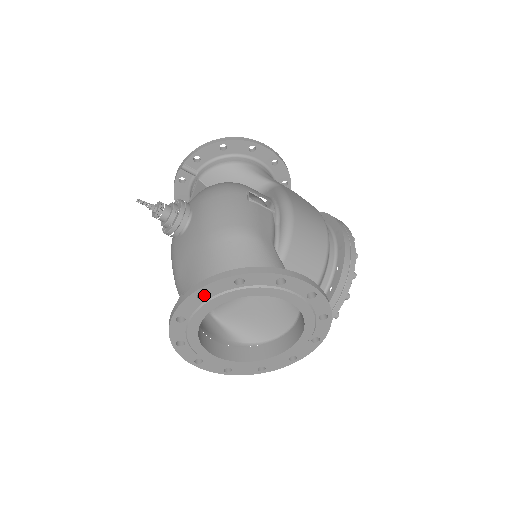
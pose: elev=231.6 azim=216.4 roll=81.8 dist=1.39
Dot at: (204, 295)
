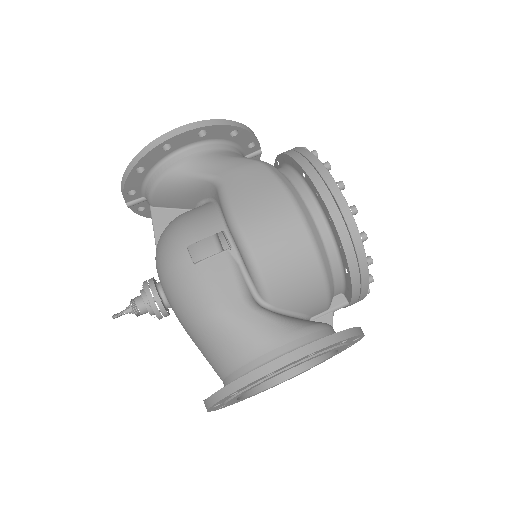
Dot at: occluded
